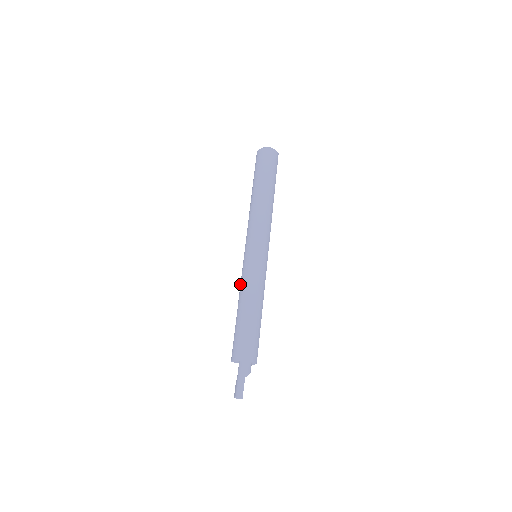
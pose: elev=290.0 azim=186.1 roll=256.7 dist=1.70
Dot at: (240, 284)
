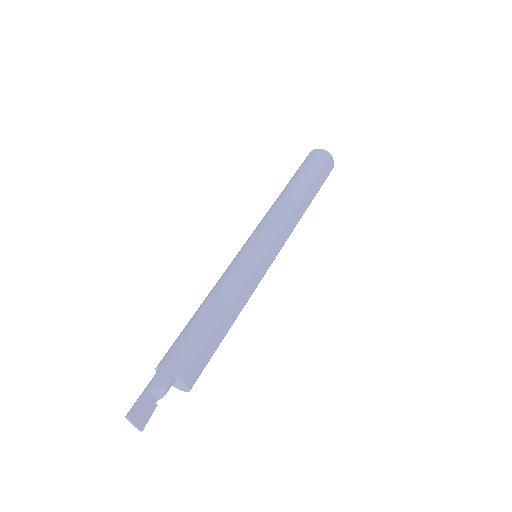
Dot at: occluded
